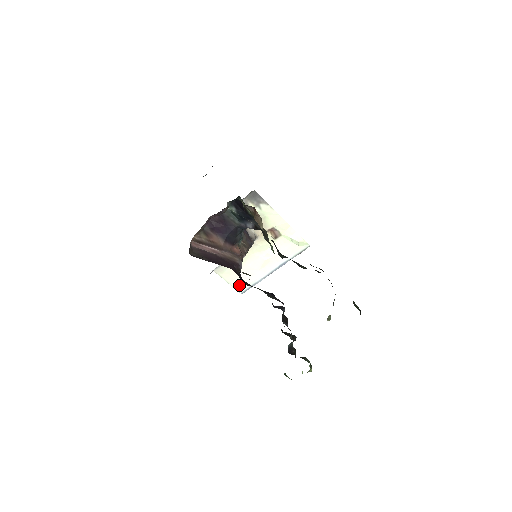
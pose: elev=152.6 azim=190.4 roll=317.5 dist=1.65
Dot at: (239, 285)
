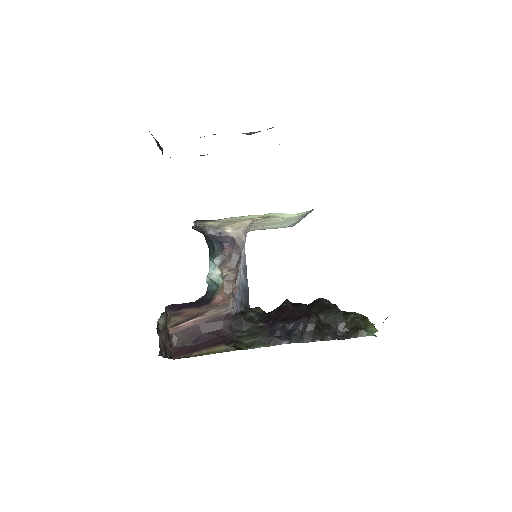
Dot at: (282, 227)
